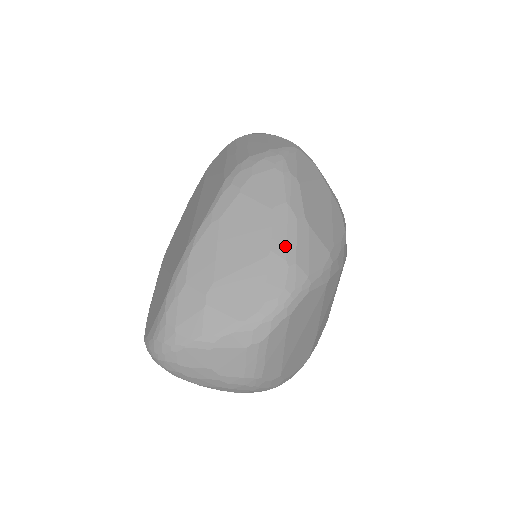
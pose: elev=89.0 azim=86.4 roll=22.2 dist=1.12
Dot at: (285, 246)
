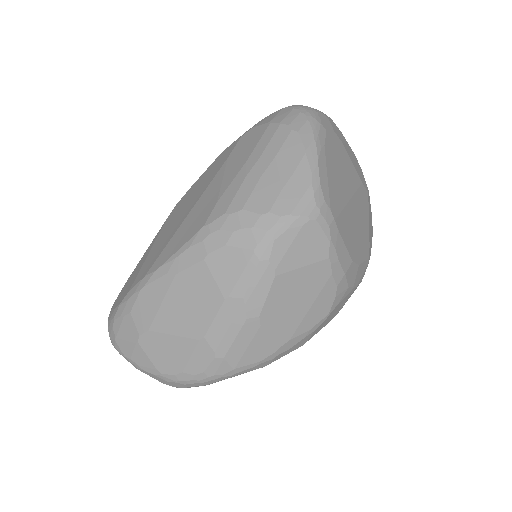
Dot at: (220, 339)
